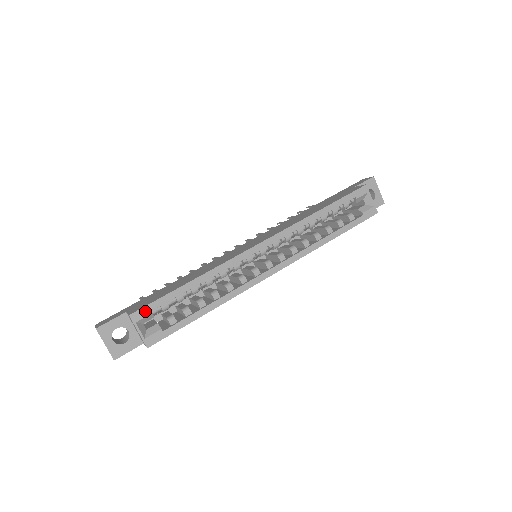
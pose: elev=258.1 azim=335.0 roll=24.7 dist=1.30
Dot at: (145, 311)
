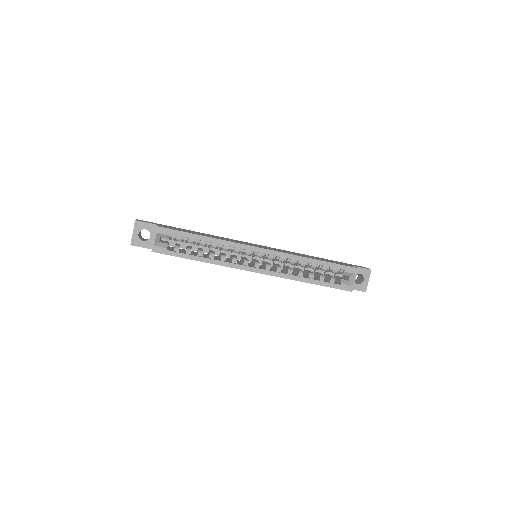
Dot at: (167, 231)
